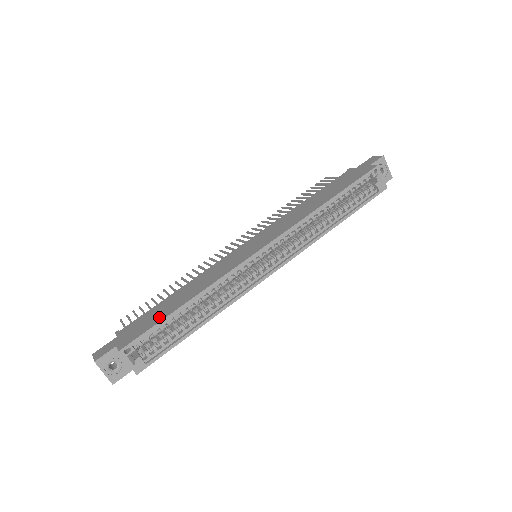
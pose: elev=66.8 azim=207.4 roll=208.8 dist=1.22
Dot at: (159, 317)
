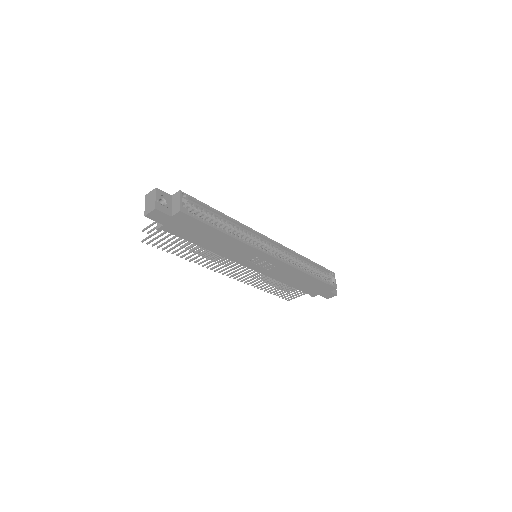
Dot at: occluded
